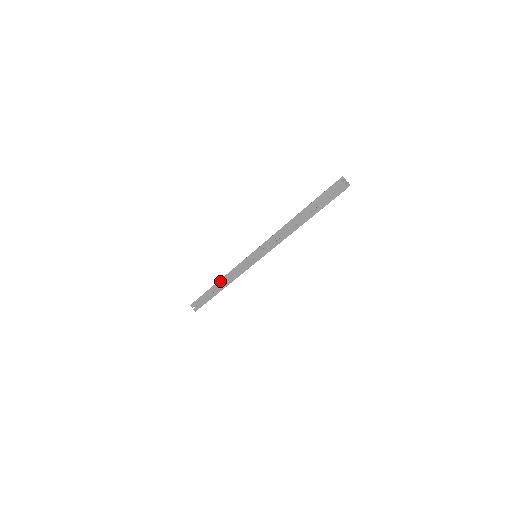
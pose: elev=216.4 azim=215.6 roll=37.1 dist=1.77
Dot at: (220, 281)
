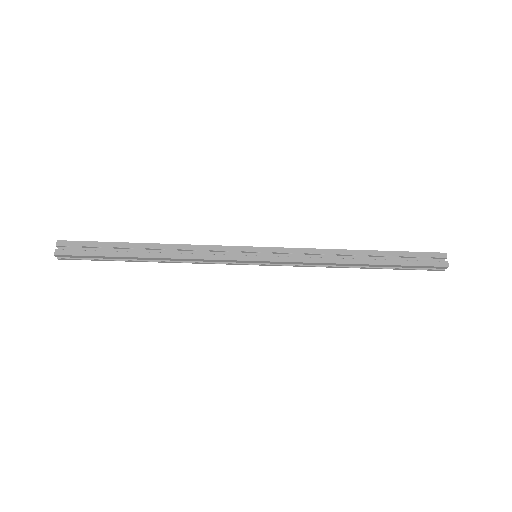
Dot at: (163, 245)
